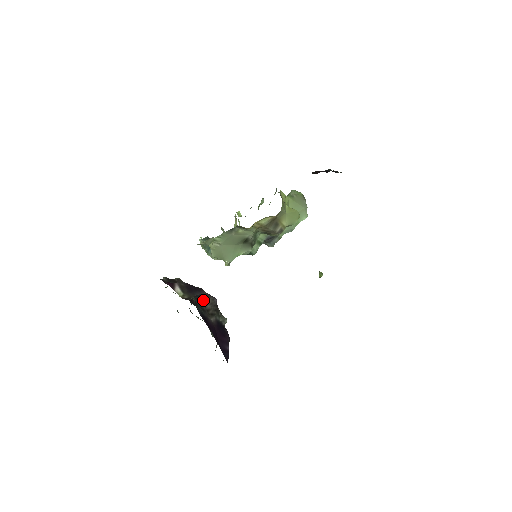
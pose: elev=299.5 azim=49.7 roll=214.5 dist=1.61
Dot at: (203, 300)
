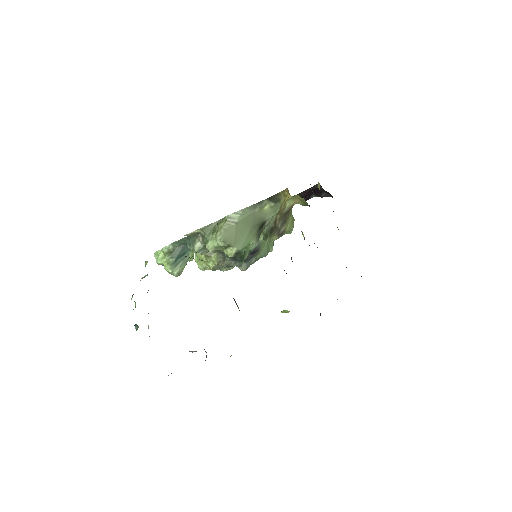
Dot at: occluded
